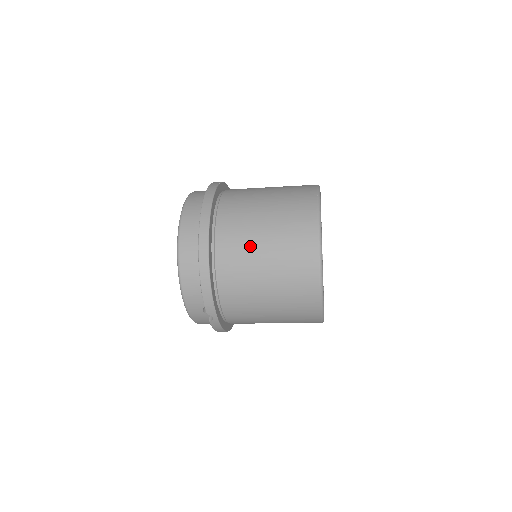
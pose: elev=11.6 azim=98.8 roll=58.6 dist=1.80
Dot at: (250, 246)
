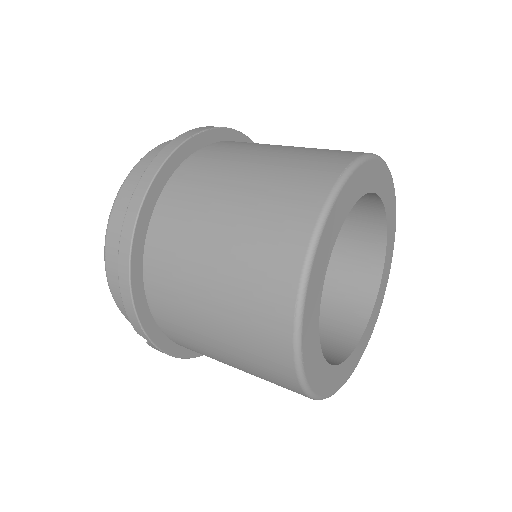
Dot at: (195, 248)
